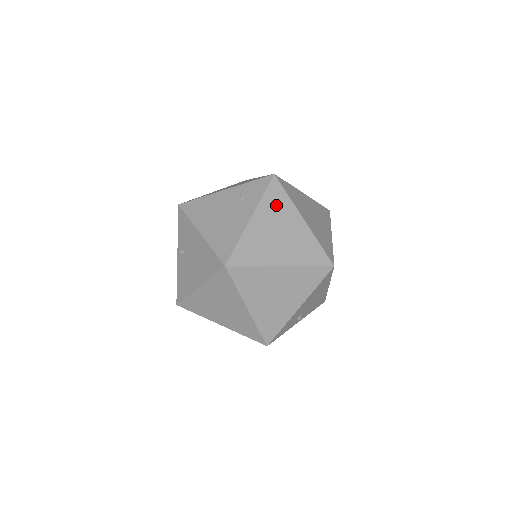
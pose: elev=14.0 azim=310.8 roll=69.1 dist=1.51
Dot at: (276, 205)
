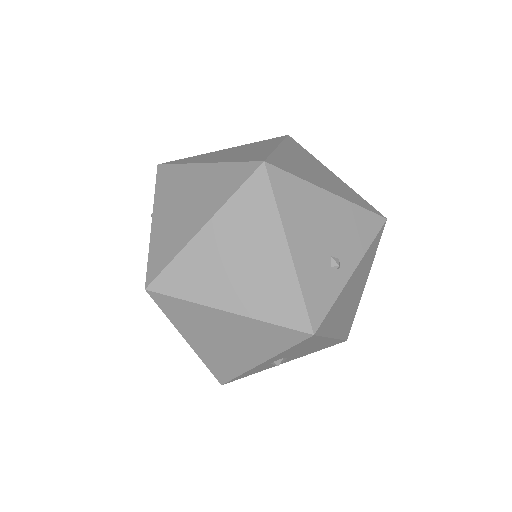
Dot at: (171, 184)
